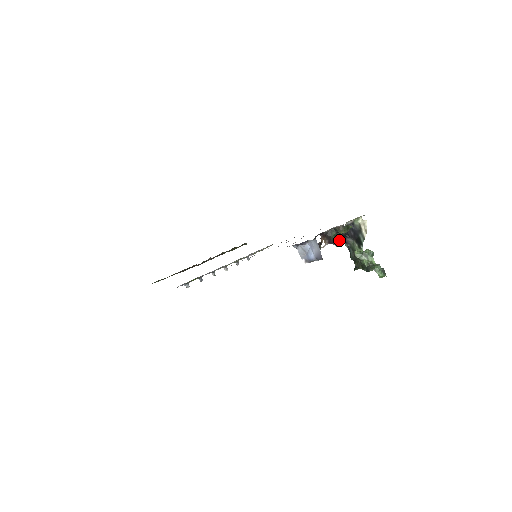
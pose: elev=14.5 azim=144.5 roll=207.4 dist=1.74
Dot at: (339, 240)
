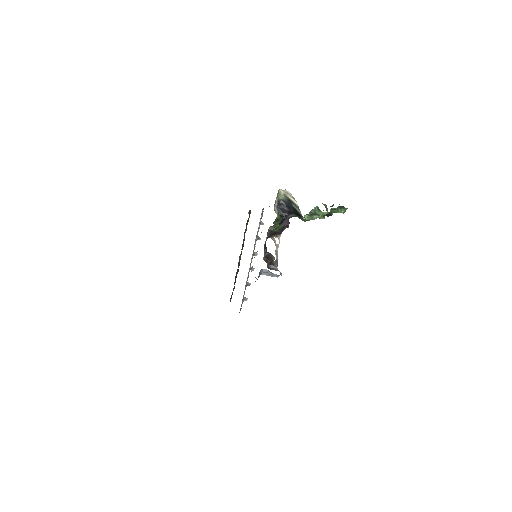
Dot at: (284, 224)
